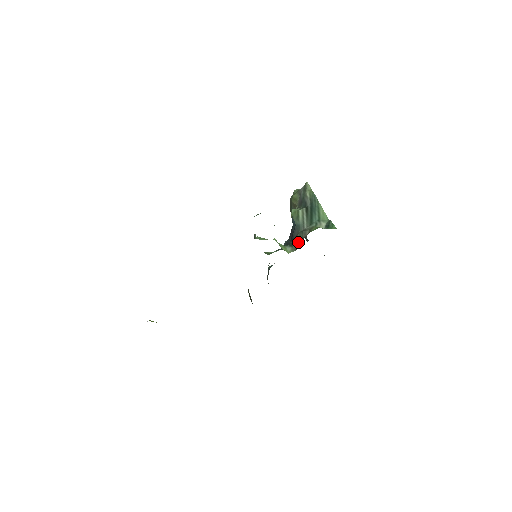
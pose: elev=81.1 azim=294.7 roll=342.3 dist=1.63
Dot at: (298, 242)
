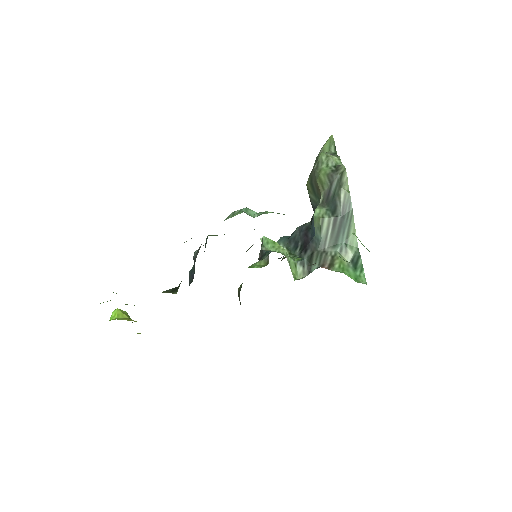
Dot at: occluded
